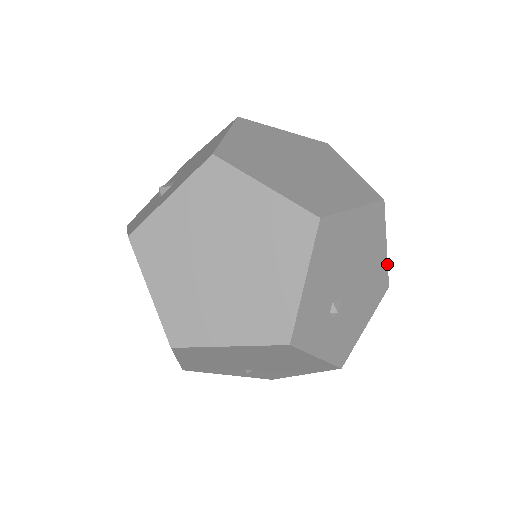
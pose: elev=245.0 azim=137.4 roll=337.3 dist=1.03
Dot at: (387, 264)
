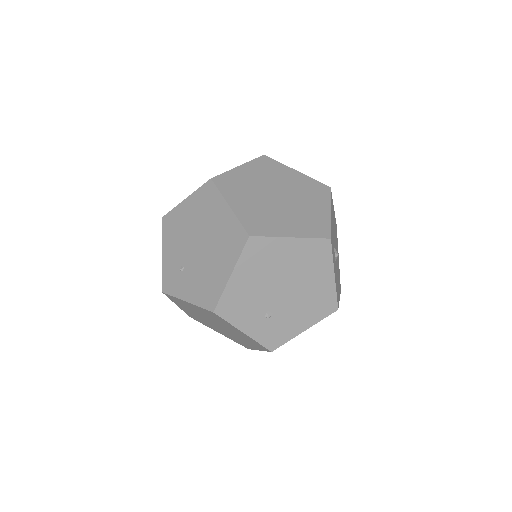
Dot at: (339, 271)
